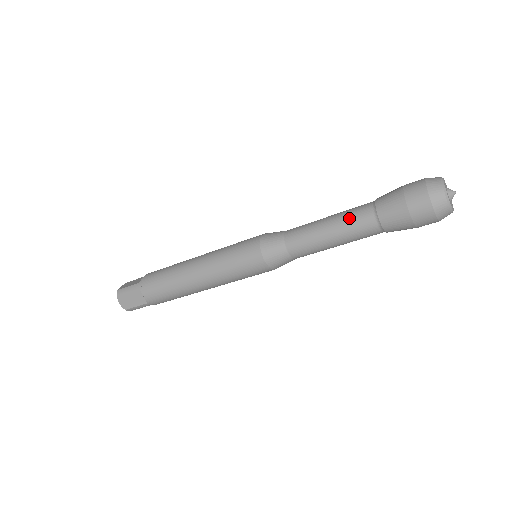
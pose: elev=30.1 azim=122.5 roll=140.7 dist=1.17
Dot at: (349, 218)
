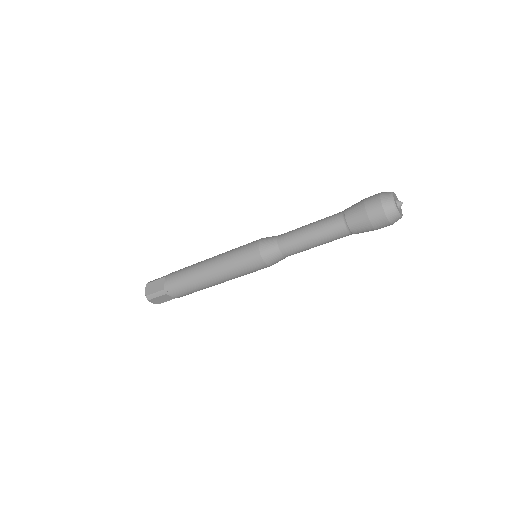
Dot at: (326, 218)
